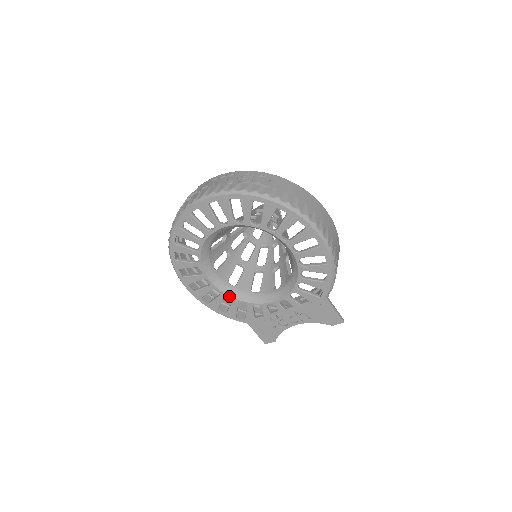
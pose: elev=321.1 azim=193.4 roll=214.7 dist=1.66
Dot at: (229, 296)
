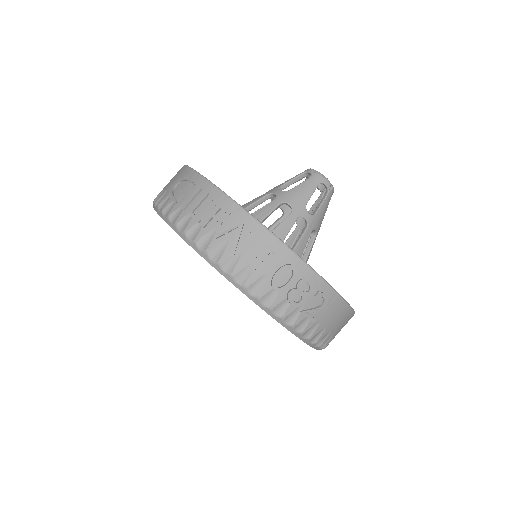
Dot at: occluded
